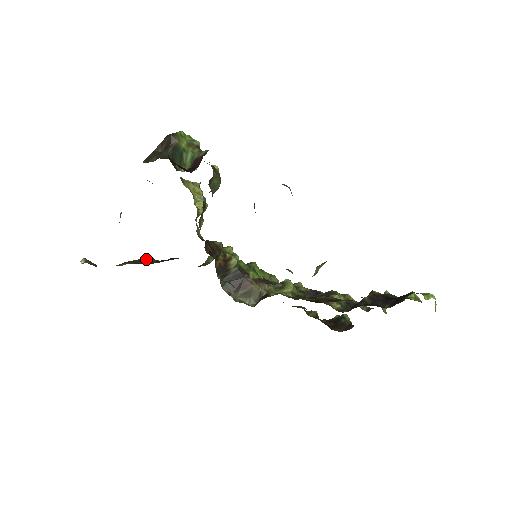
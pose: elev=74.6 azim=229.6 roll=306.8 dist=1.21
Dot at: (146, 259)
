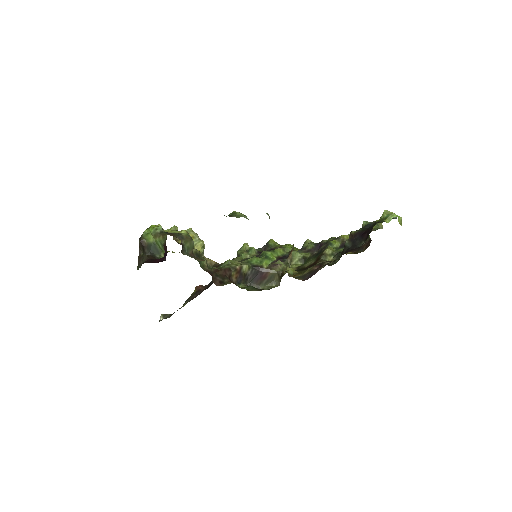
Dot at: (197, 290)
